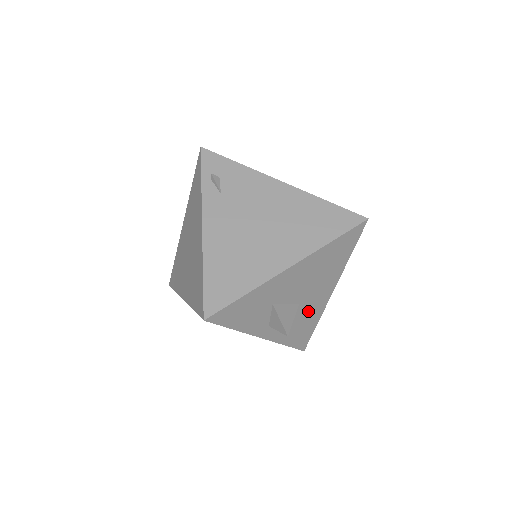
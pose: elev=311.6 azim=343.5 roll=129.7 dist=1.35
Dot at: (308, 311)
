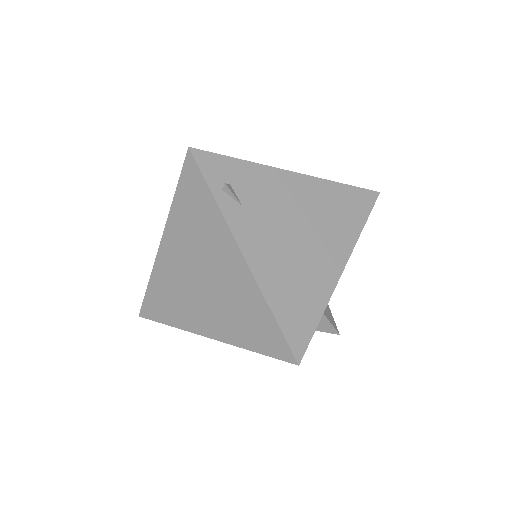
Dot at: occluded
